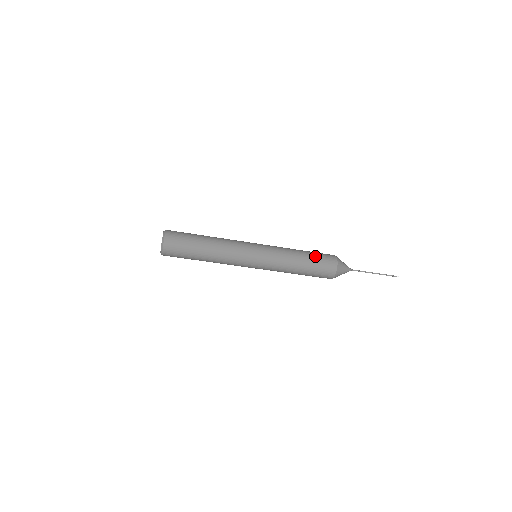
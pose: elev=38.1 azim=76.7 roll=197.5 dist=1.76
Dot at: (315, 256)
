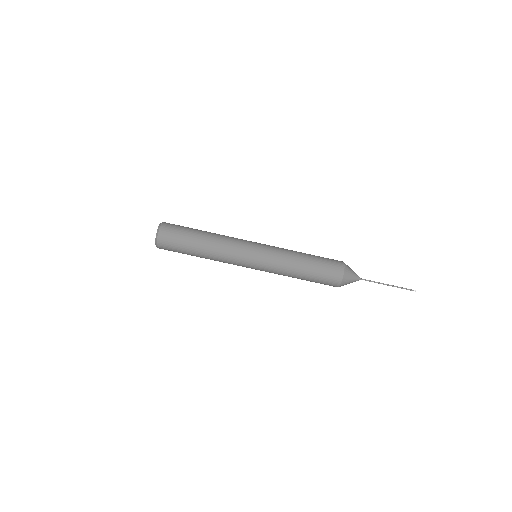
Dot at: (320, 259)
